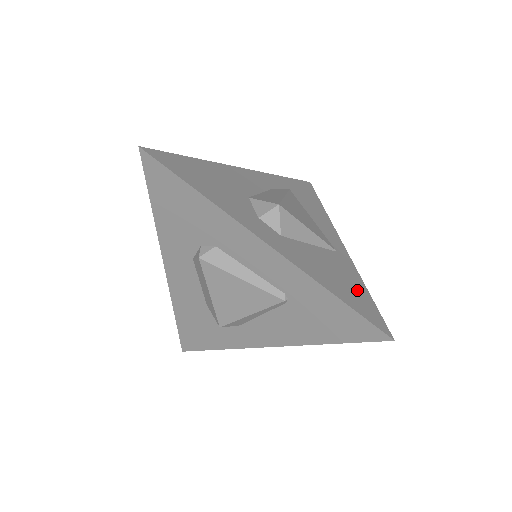
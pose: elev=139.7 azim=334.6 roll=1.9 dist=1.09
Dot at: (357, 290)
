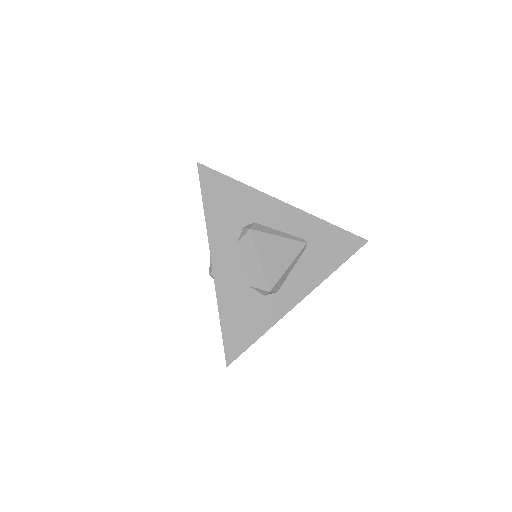
Dot at: occluded
